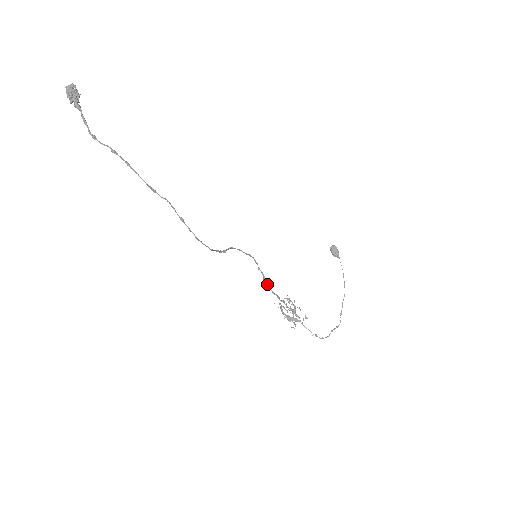
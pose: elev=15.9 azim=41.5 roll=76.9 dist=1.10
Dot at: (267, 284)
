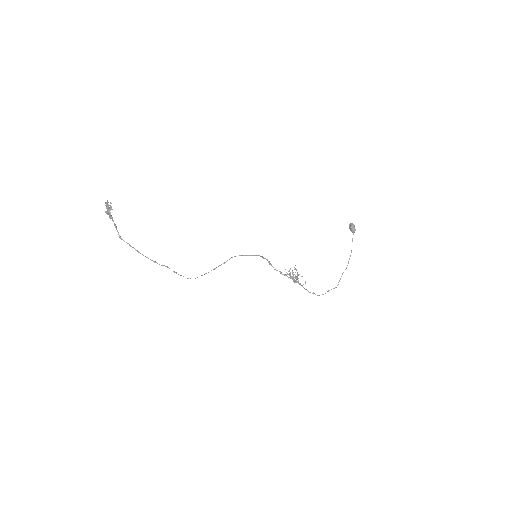
Dot at: (271, 265)
